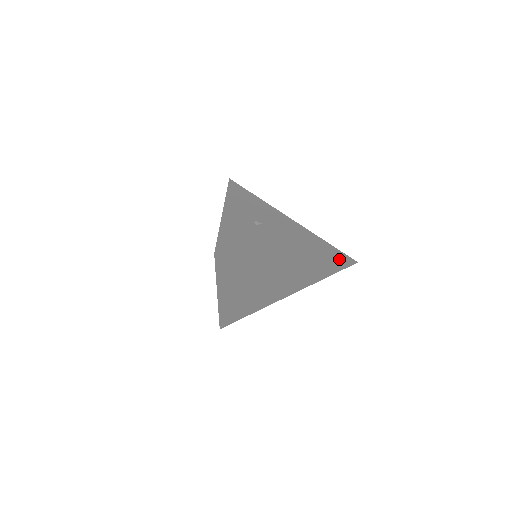
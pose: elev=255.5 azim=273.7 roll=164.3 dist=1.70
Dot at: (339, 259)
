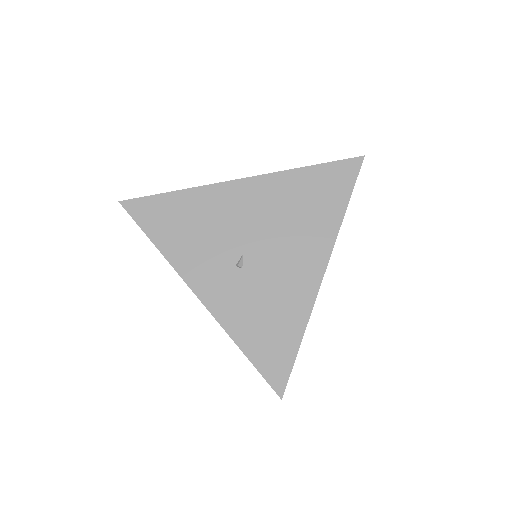
Dot at: (348, 188)
